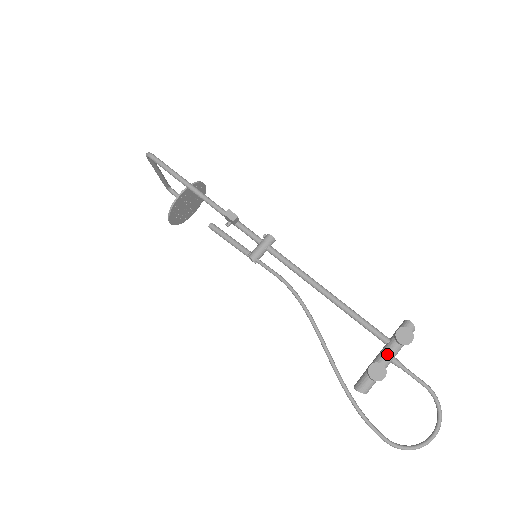
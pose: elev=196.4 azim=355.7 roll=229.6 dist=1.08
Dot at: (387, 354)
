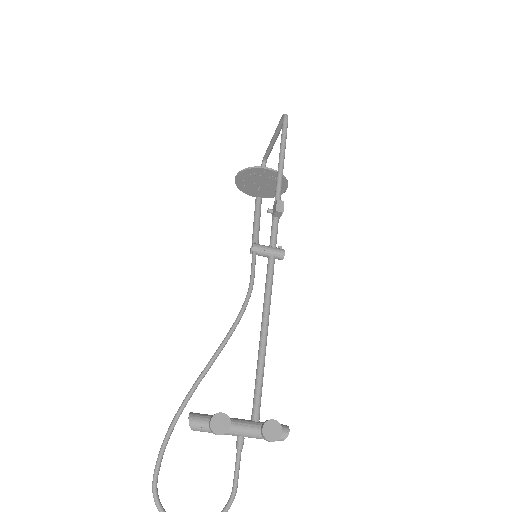
Dot at: (243, 426)
